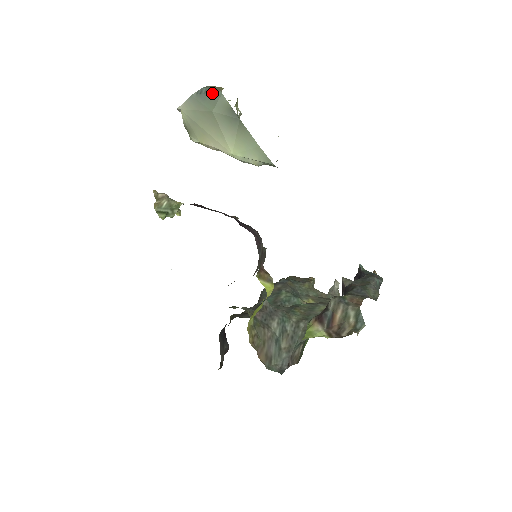
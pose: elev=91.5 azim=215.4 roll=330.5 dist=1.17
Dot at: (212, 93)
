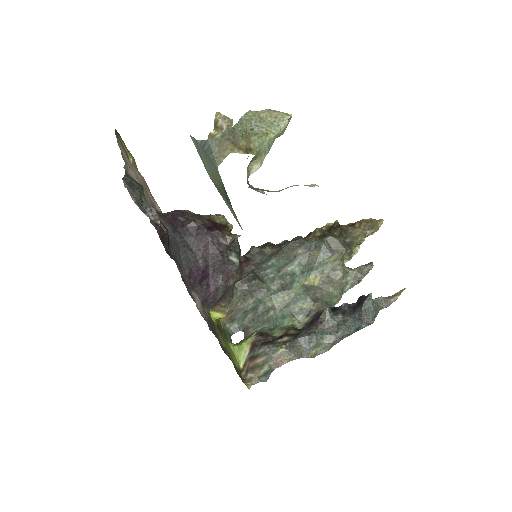
Dot at: (211, 159)
